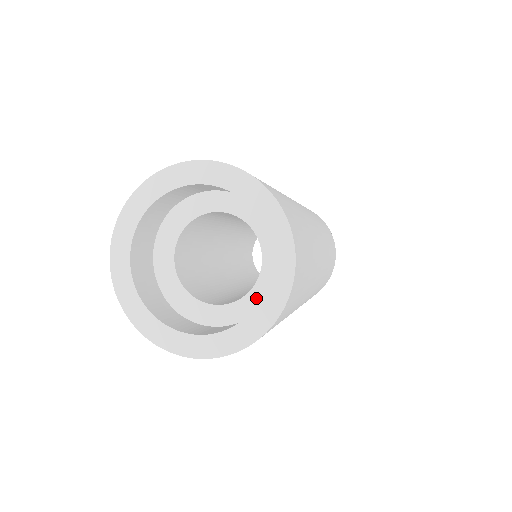
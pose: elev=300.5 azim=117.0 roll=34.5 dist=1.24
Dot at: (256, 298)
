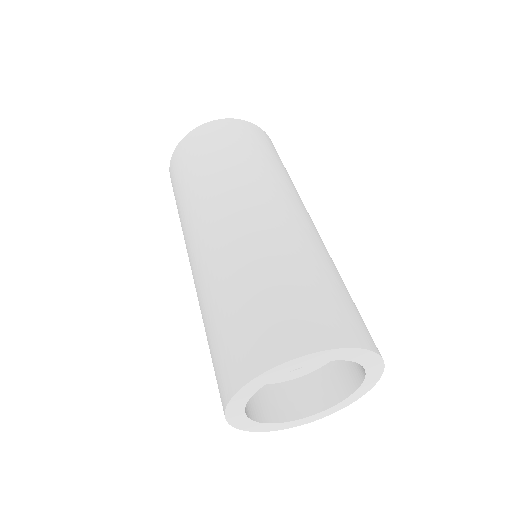
Dot at: occluded
